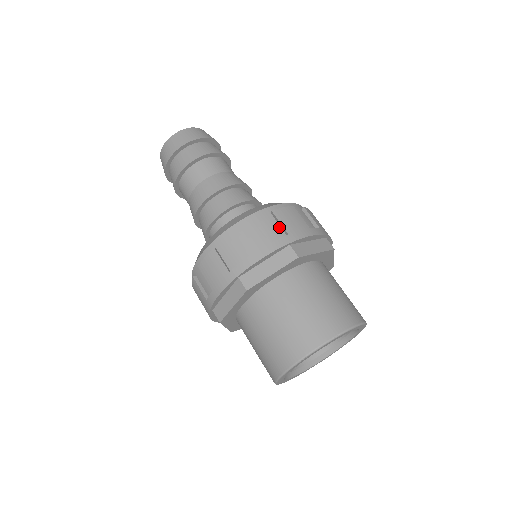
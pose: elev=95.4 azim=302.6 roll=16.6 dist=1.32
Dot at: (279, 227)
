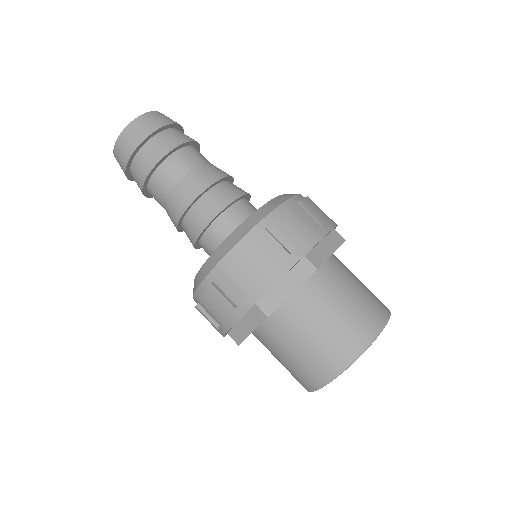
Dot at: (239, 283)
